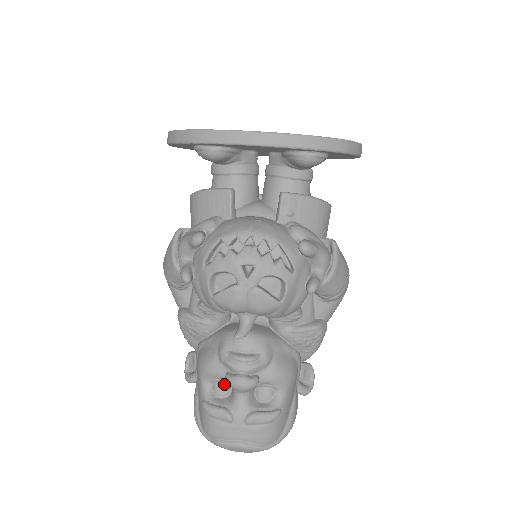
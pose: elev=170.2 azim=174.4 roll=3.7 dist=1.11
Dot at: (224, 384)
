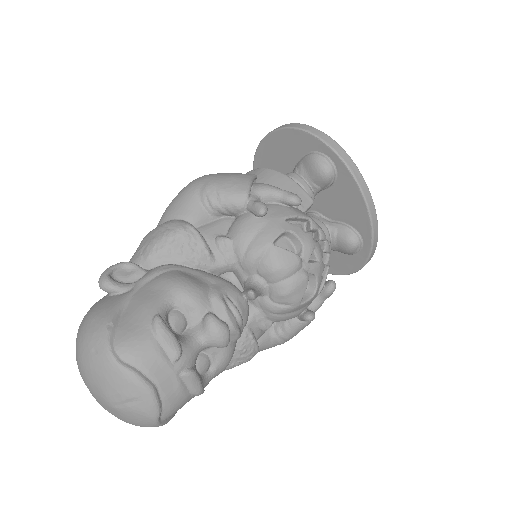
Dot at: (186, 320)
